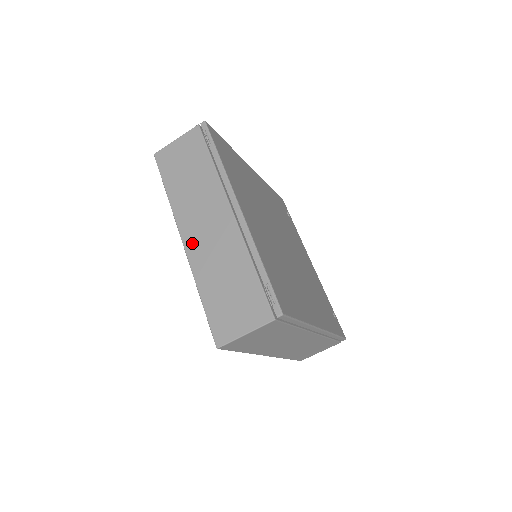
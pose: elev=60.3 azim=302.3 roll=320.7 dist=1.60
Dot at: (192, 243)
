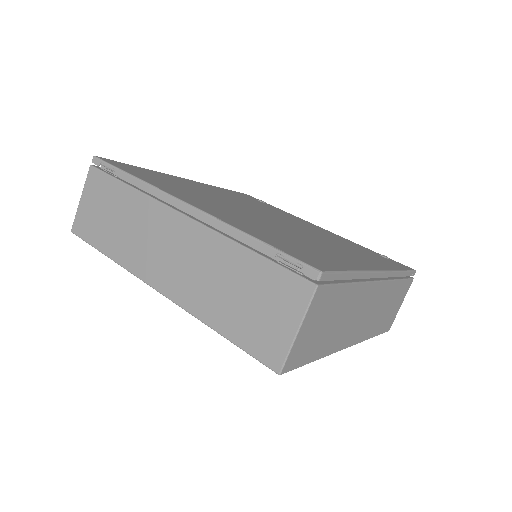
Dot at: (168, 283)
